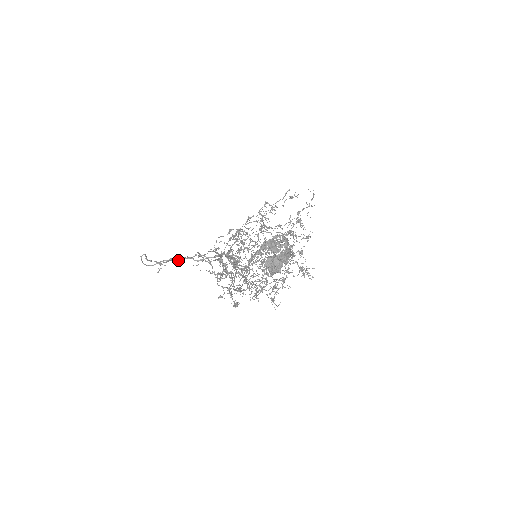
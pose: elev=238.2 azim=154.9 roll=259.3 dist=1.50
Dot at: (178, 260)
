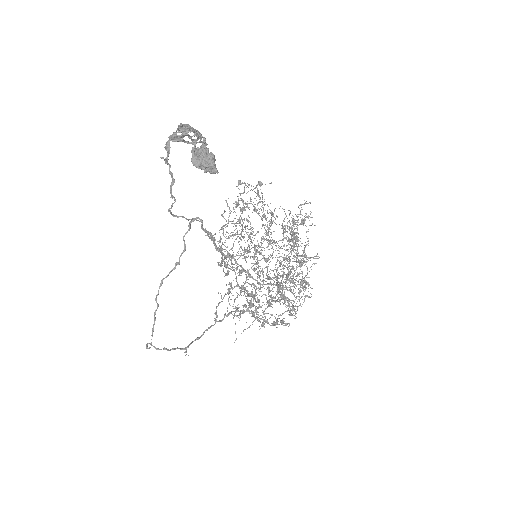
Dot at: (201, 336)
